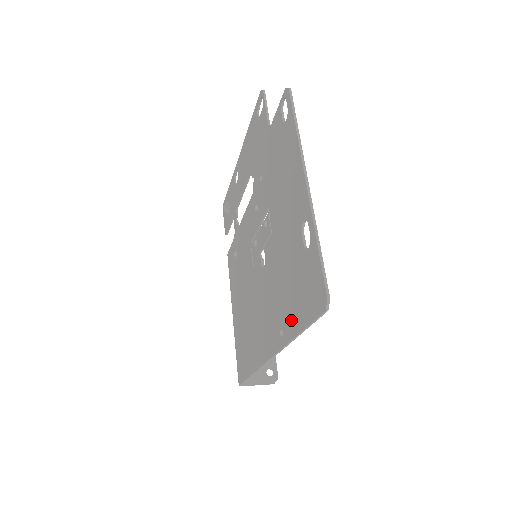
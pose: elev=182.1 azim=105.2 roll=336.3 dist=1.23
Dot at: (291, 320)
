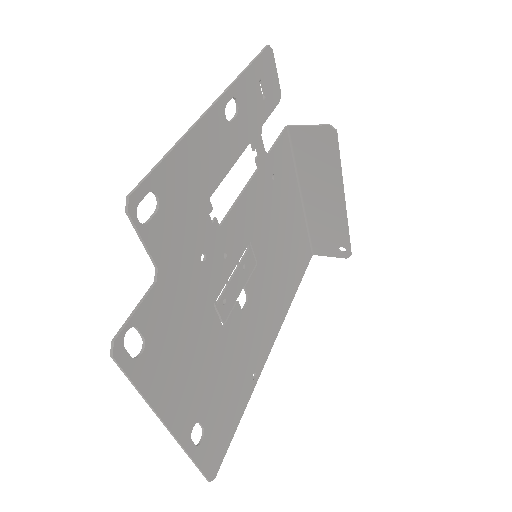
Dot at: (239, 400)
